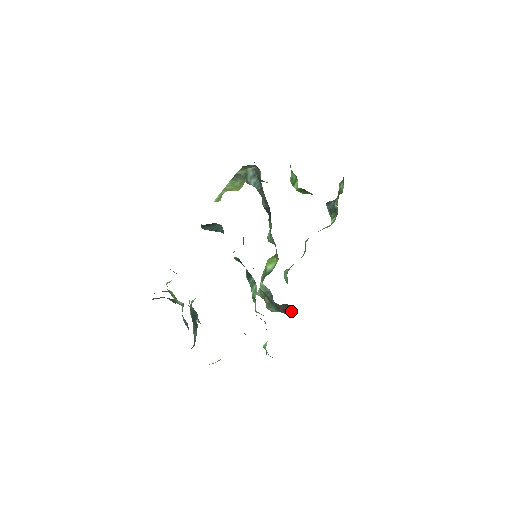
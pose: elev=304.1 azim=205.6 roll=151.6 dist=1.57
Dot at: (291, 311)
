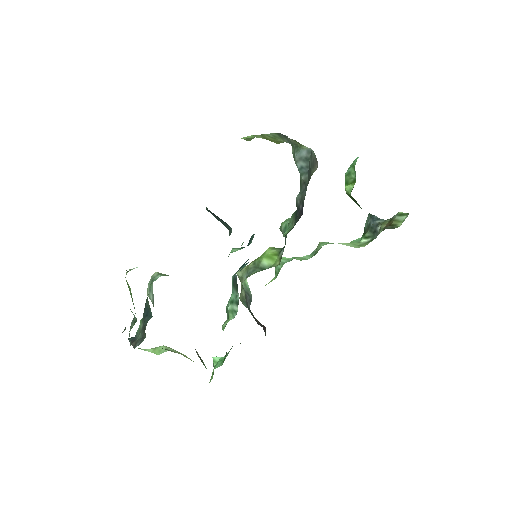
Dot at: (263, 328)
